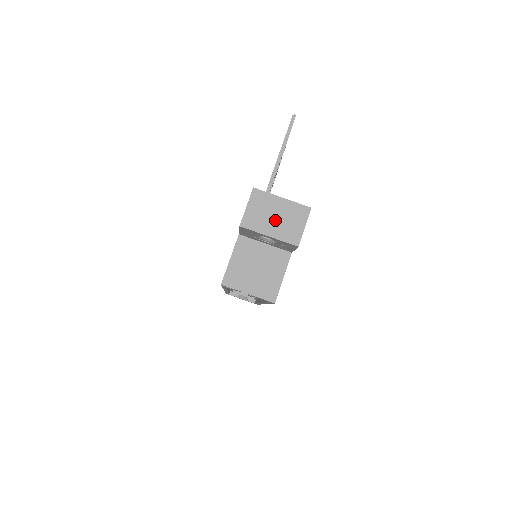
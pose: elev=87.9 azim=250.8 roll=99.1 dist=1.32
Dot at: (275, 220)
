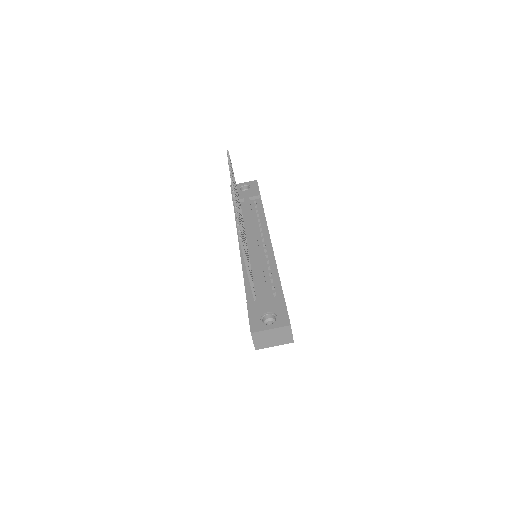
Dot at: (273, 339)
